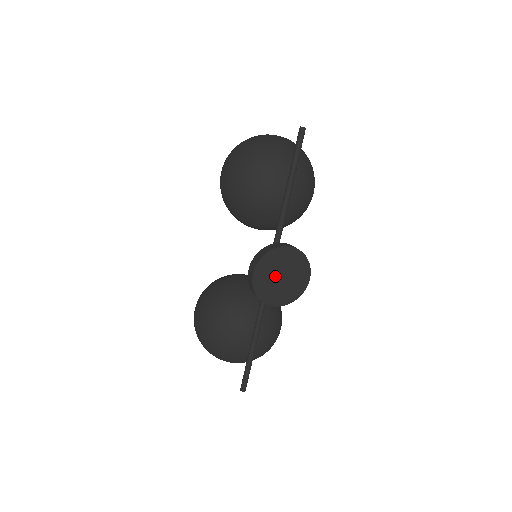
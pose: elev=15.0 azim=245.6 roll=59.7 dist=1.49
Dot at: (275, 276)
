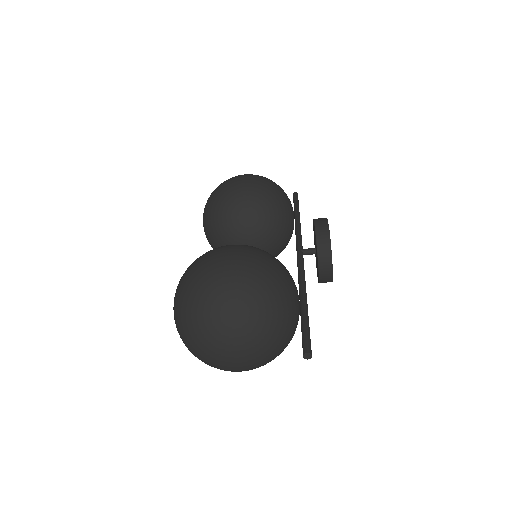
Dot at: occluded
